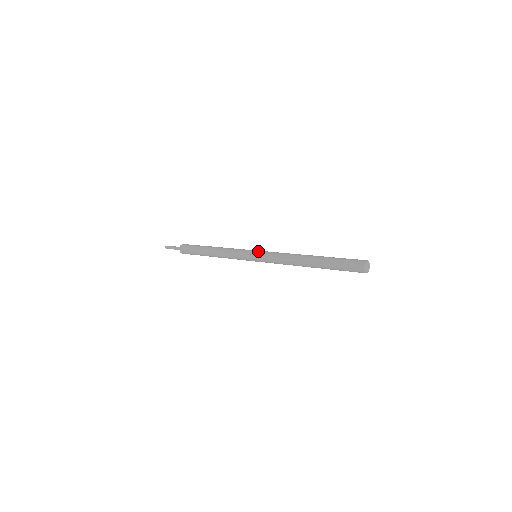
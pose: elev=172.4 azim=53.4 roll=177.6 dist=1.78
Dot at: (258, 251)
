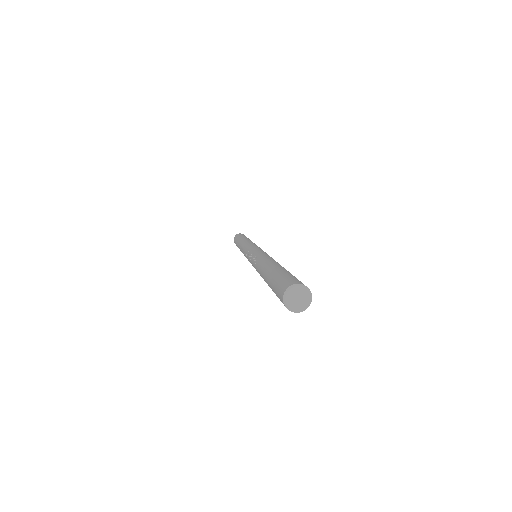
Dot at: (256, 247)
